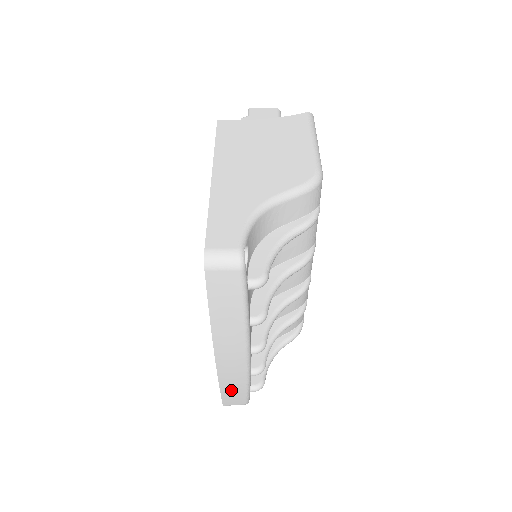
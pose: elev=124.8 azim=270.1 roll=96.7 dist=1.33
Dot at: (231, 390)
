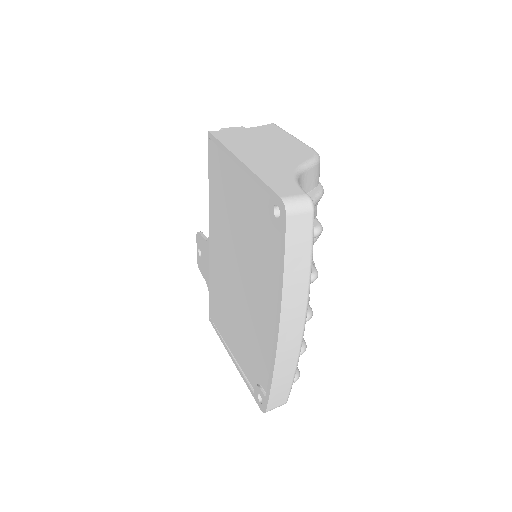
Dot at: (281, 380)
